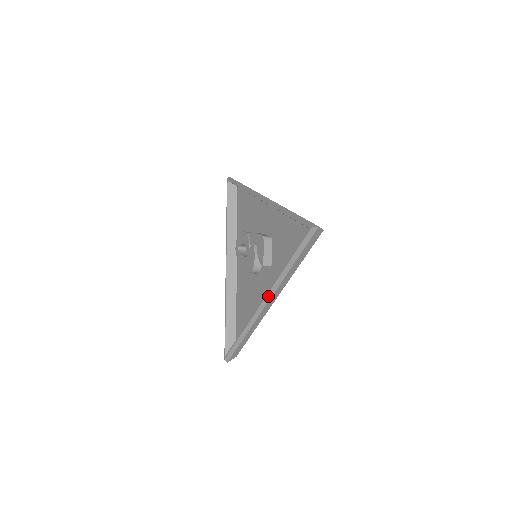
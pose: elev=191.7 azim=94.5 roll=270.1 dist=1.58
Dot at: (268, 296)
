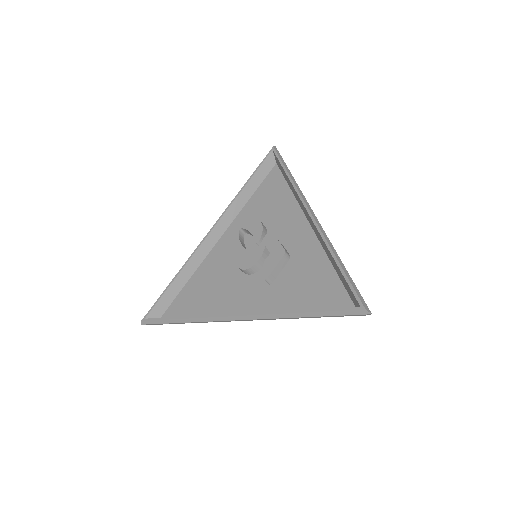
Dot at: (252, 316)
